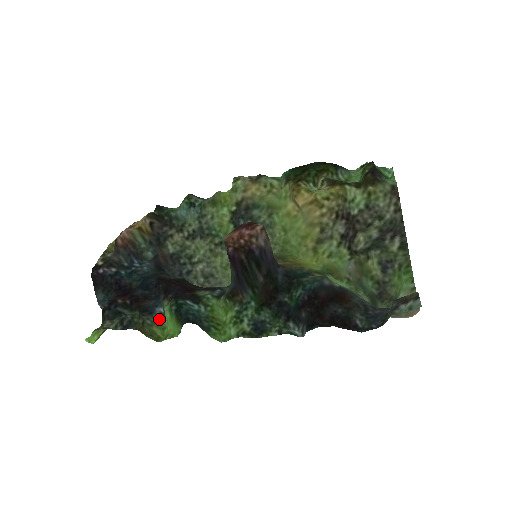
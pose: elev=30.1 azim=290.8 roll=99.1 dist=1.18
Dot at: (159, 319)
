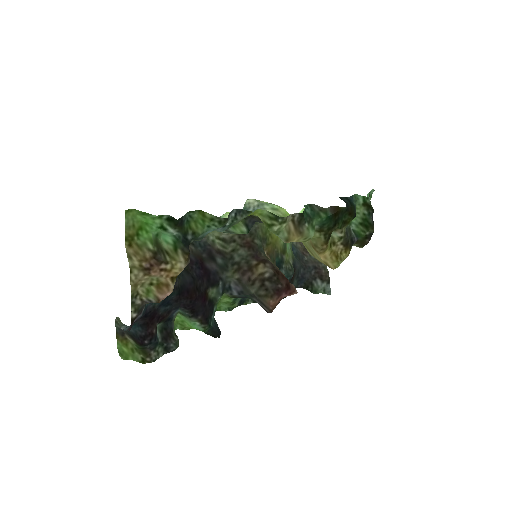
Dot at: (175, 317)
